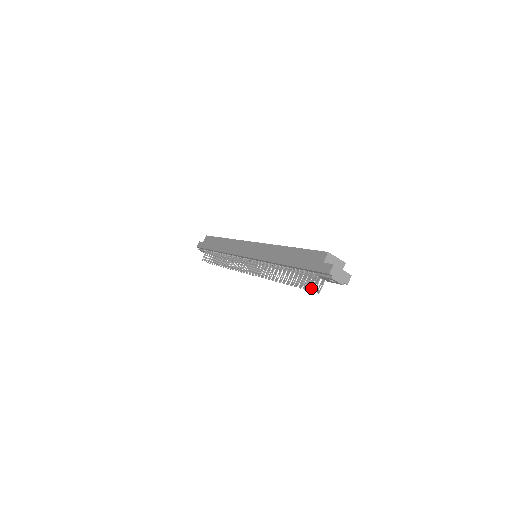
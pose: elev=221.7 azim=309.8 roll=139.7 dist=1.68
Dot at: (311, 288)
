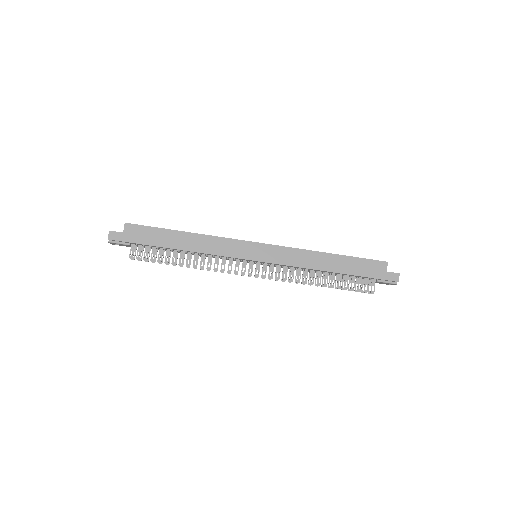
Dot at: (373, 293)
